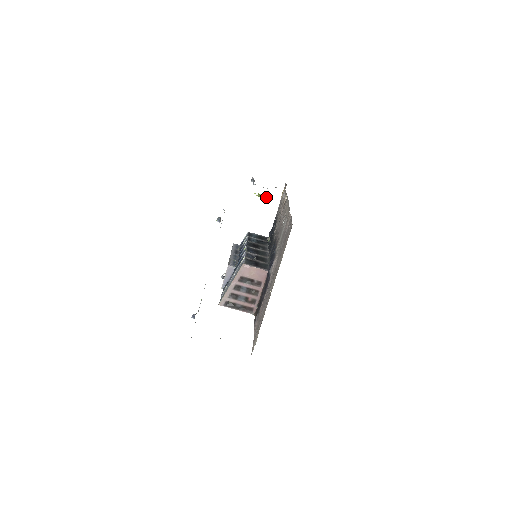
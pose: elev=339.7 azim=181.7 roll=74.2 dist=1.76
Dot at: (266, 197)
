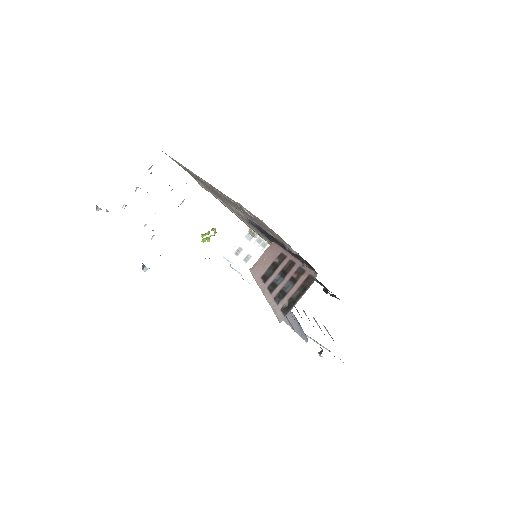
Dot at: (211, 230)
